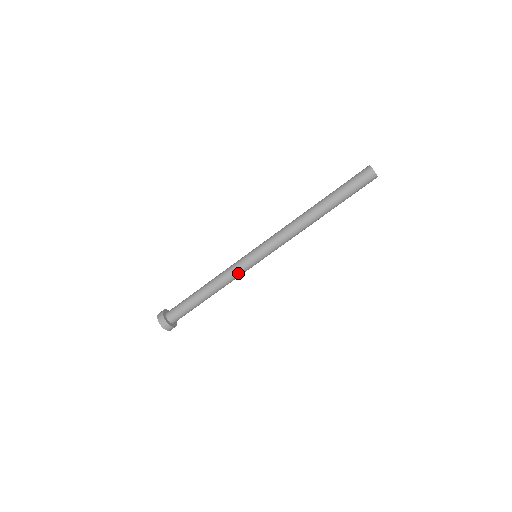
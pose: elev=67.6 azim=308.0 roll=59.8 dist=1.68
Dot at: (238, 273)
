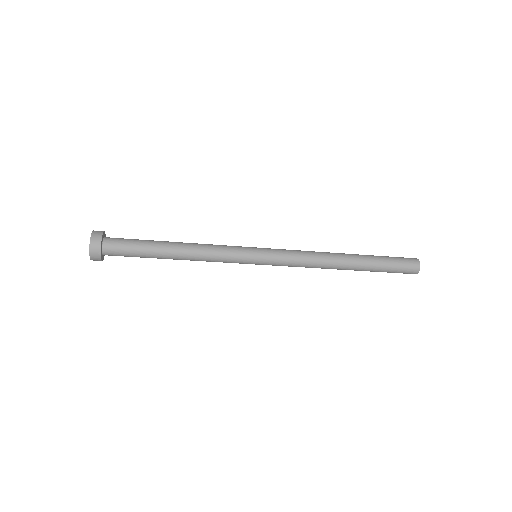
Dot at: (225, 262)
